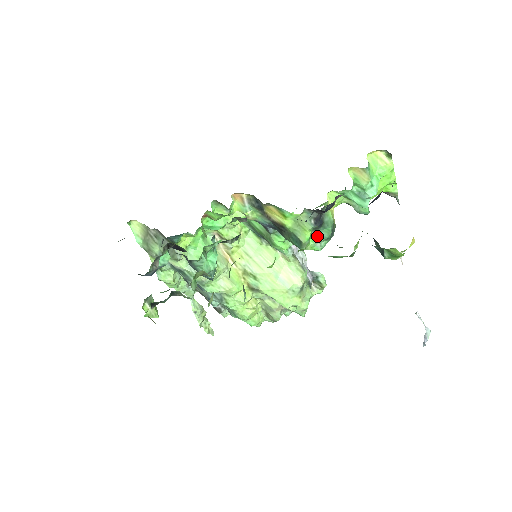
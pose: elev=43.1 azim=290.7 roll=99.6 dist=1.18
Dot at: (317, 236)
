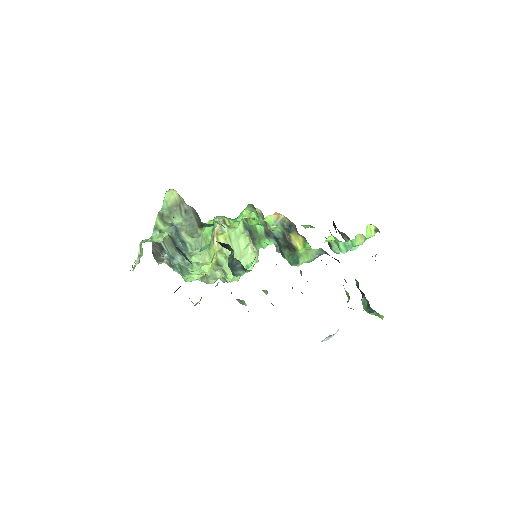
Dot at: occluded
